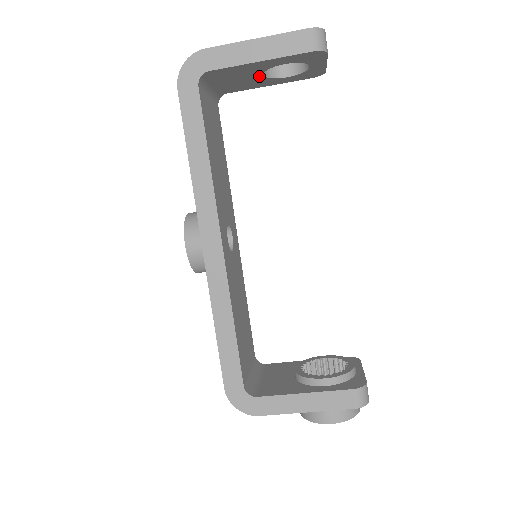
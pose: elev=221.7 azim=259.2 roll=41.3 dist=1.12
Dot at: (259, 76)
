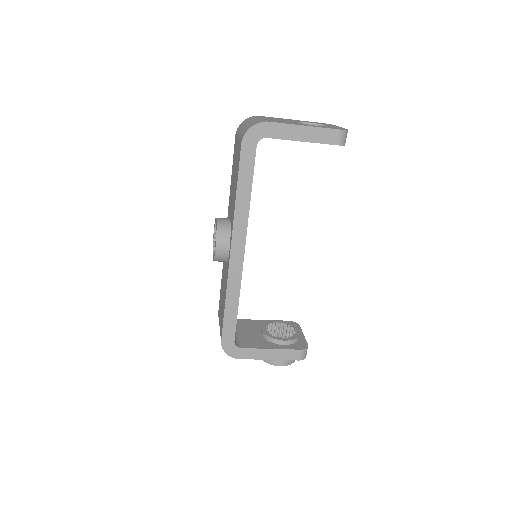
Dot at: occluded
